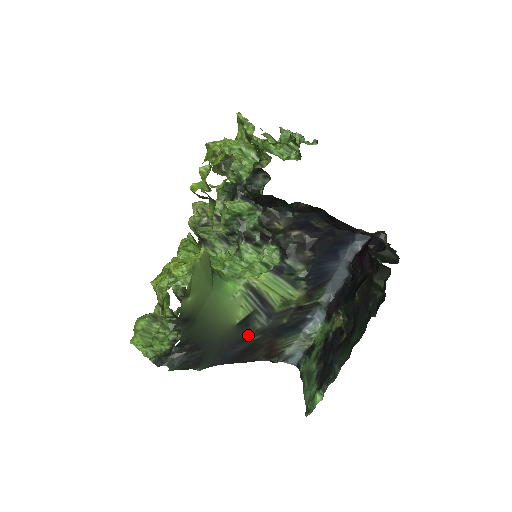
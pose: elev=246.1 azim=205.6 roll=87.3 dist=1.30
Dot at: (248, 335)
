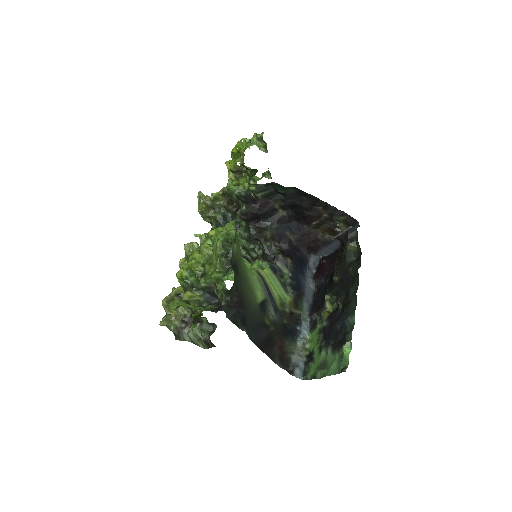
Dot at: (266, 322)
